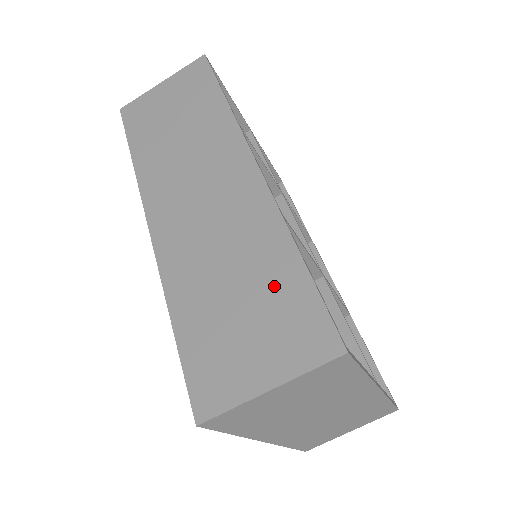
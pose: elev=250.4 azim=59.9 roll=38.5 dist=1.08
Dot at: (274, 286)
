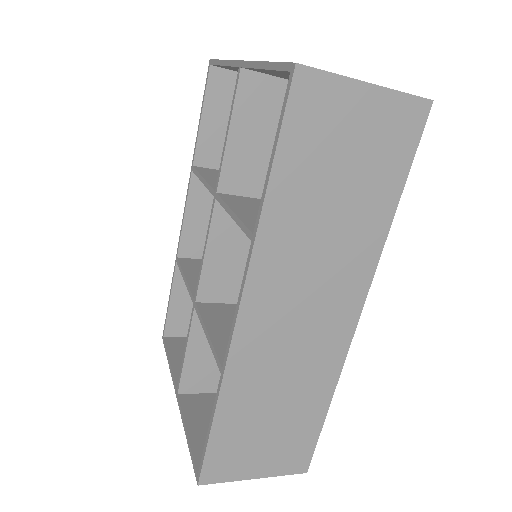
Dot at: (300, 422)
